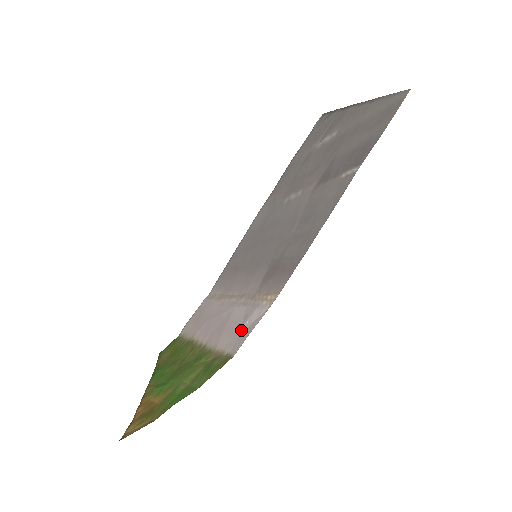
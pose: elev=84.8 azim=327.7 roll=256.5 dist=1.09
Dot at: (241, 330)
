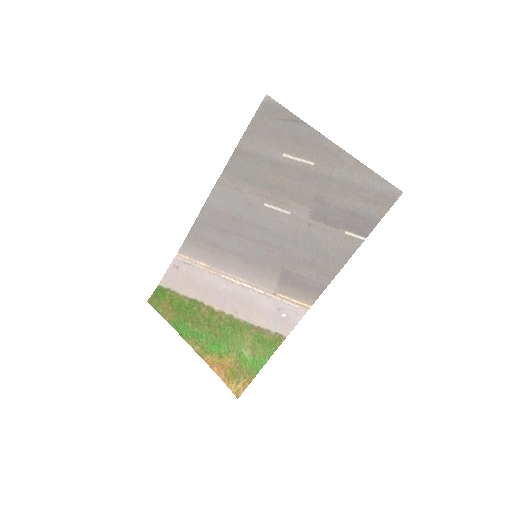
Dot at: (281, 319)
